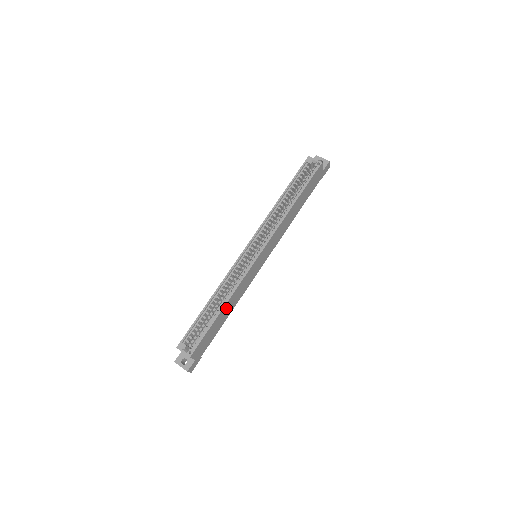
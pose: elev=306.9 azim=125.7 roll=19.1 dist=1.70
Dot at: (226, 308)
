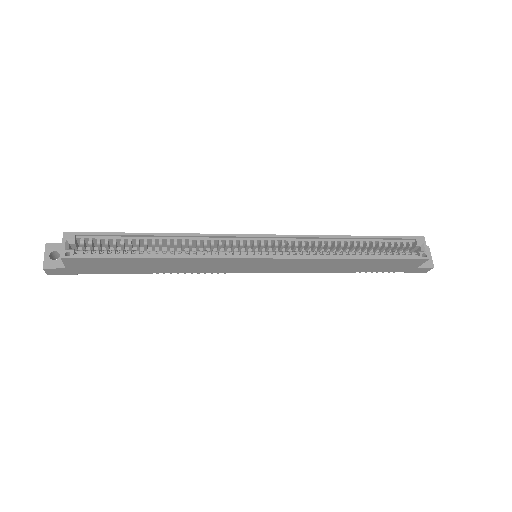
Dot at: (162, 262)
